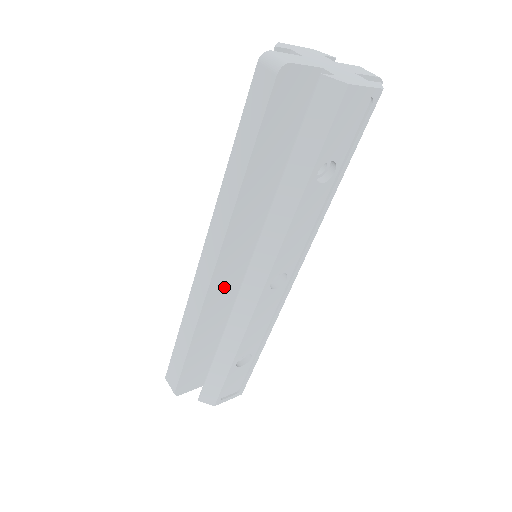
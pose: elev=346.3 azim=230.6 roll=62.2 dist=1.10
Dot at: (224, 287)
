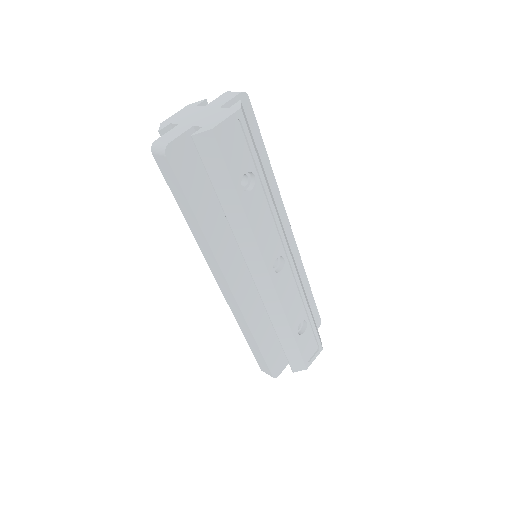
Dot at: (247, 292)
